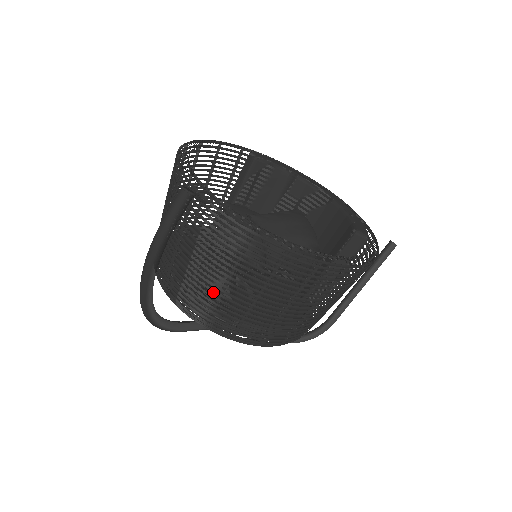
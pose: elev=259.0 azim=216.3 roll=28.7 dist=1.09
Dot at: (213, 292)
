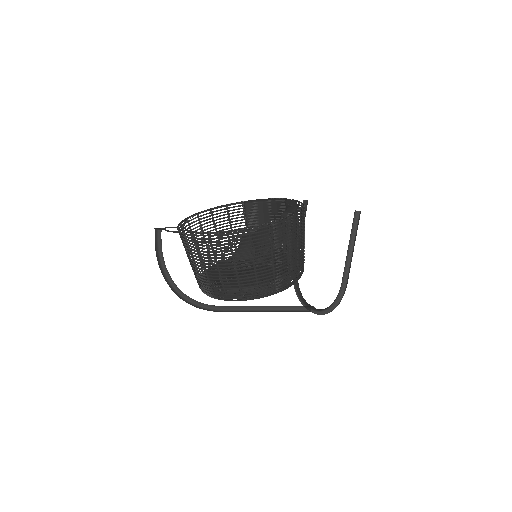
Dot at: (203, 275)
